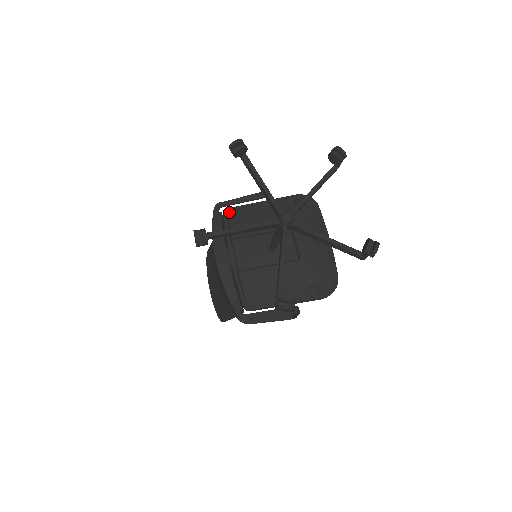
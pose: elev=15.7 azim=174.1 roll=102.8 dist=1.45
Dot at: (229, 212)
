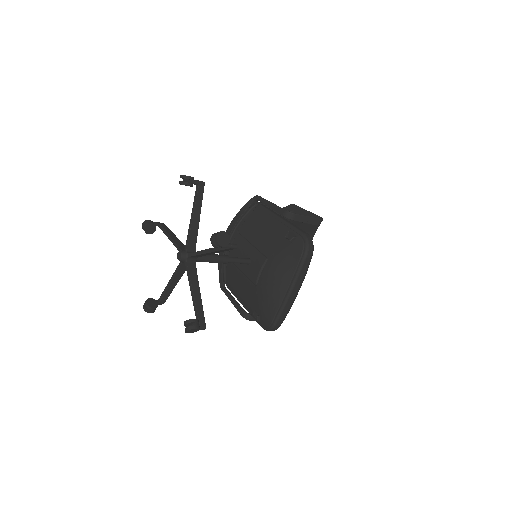
Dot at: (256, 209)
